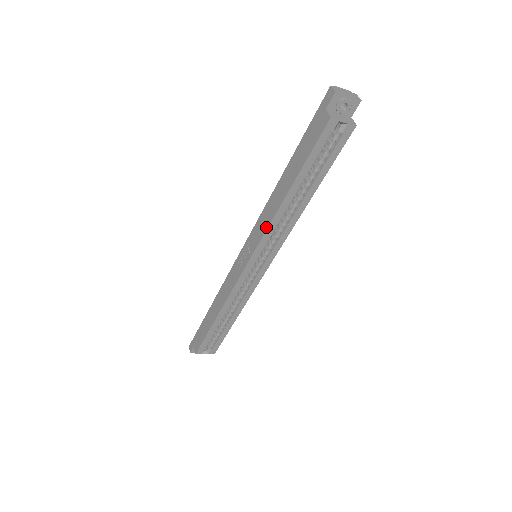
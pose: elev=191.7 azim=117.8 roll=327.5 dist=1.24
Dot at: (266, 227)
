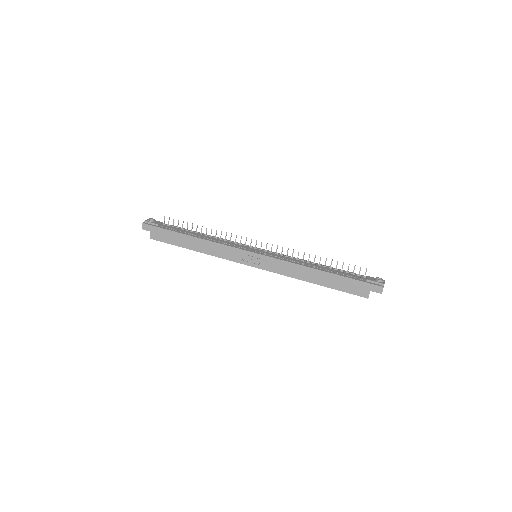
Dot at: (284, 274)
